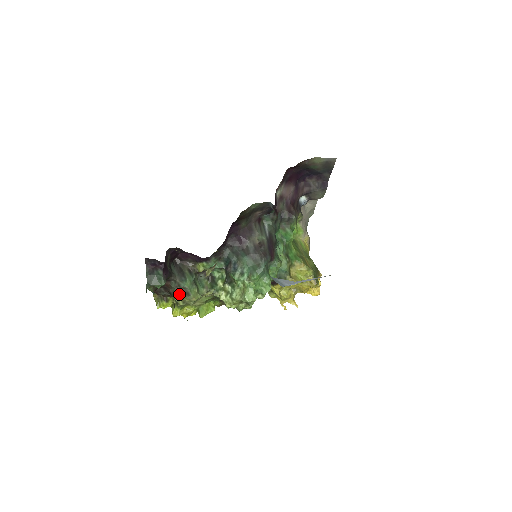
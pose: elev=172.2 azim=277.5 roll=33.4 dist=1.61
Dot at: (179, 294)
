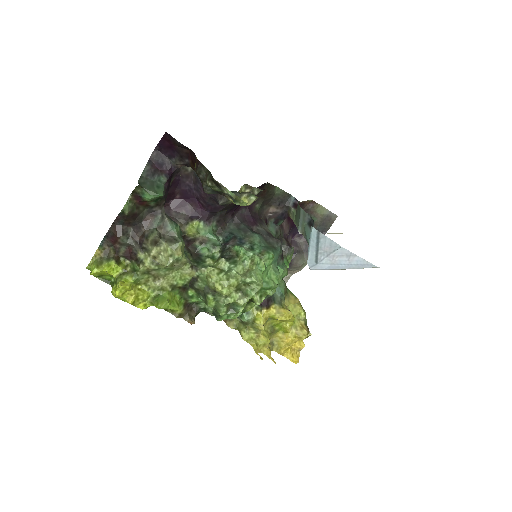
Dot at: (156, 242)
